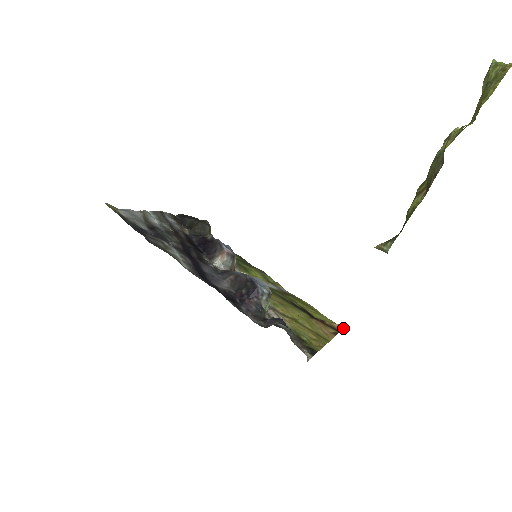
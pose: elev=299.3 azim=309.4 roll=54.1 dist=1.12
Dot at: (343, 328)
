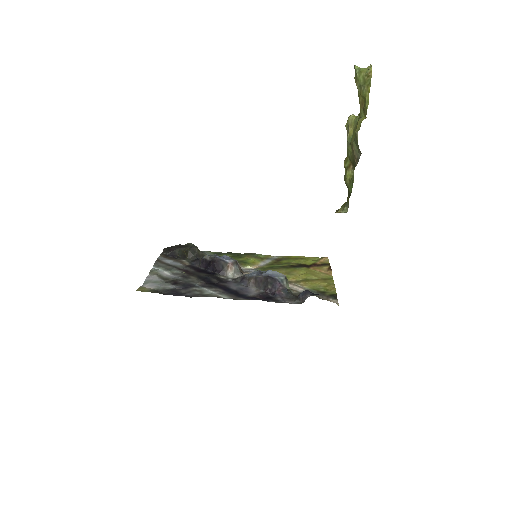
Dot at: (327, 258)
